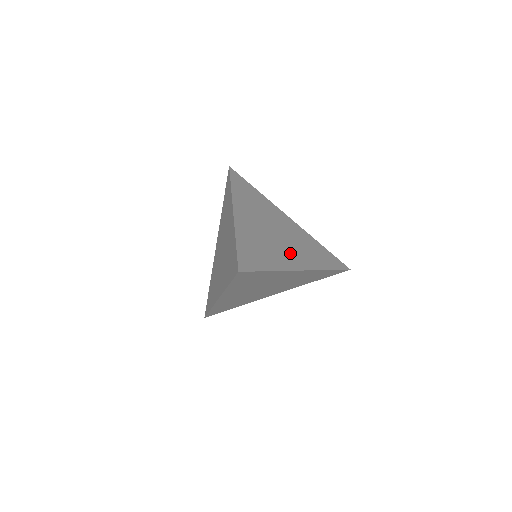
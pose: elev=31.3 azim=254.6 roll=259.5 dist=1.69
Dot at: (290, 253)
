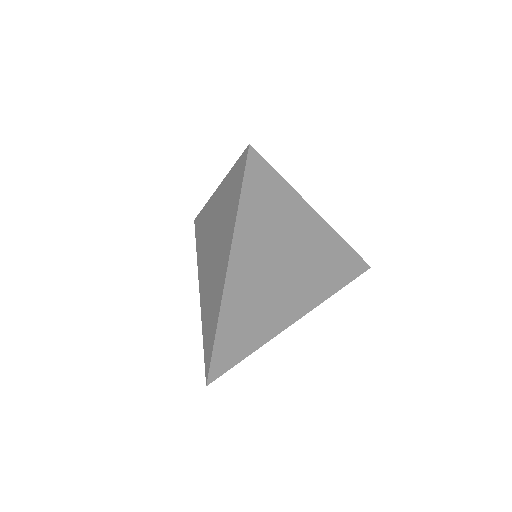
Dot at: (290, 302)
